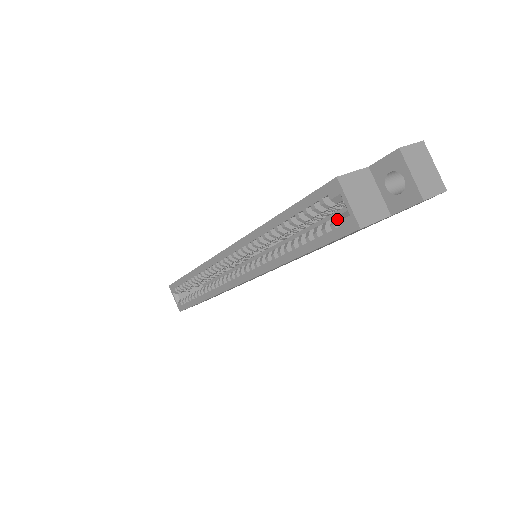
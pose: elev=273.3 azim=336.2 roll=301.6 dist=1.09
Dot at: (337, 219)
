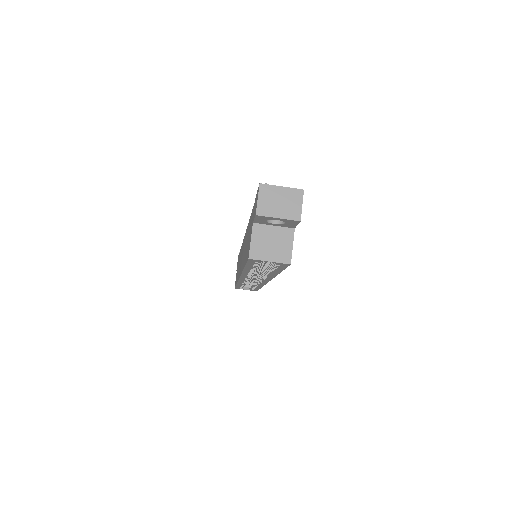
Dot at: occluded
